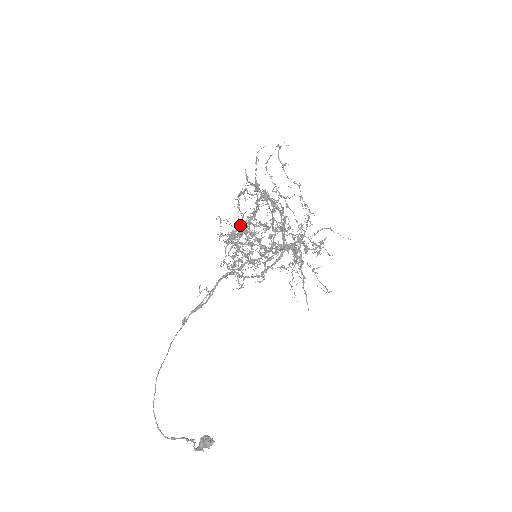
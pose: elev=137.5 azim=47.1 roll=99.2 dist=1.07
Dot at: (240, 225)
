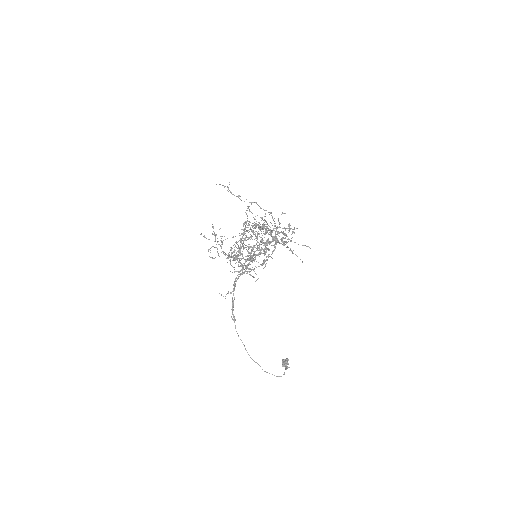
Dot at: (239, 247)
